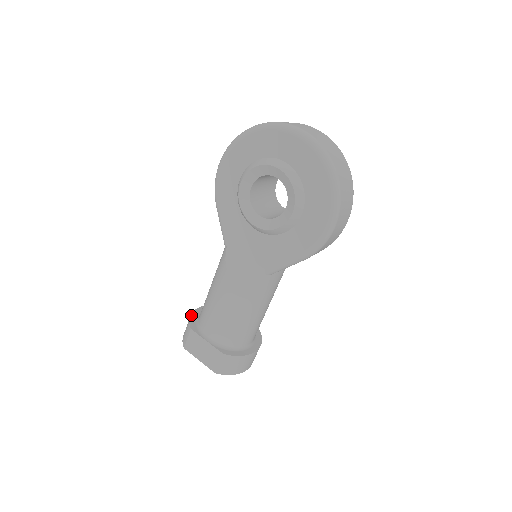
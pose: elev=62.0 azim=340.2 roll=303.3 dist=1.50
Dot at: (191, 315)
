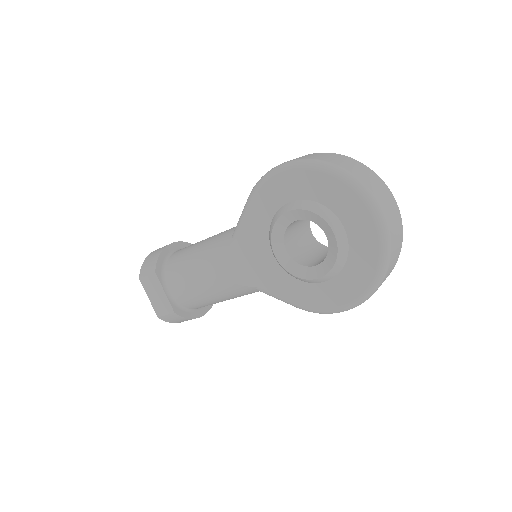
Dot at: (161, 252)
